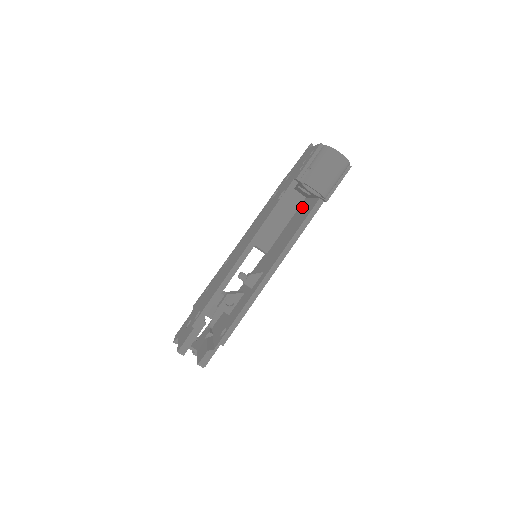
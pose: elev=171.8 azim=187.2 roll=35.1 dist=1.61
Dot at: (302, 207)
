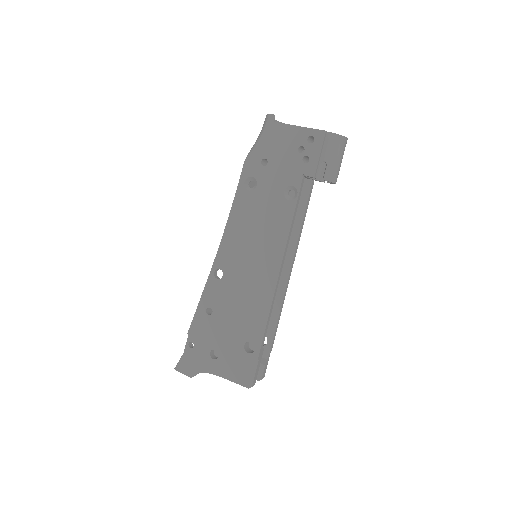
Dot at: occluded
